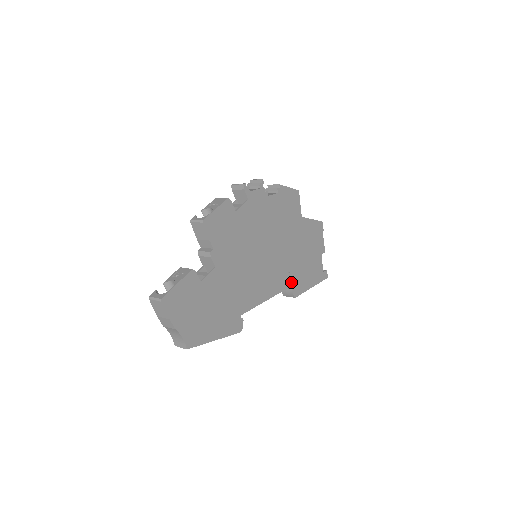
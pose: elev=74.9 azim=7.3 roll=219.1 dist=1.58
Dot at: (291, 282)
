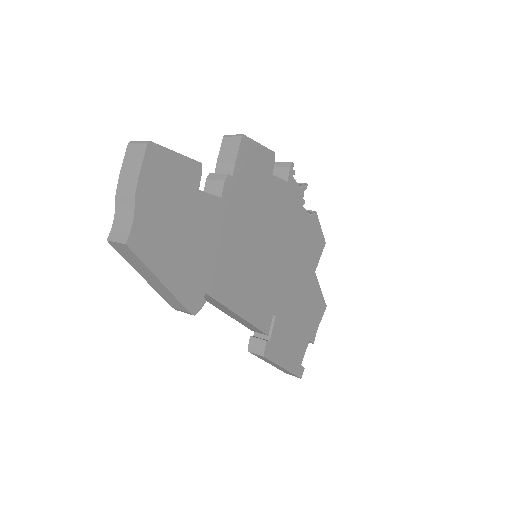
Dot at: (270, 332)
